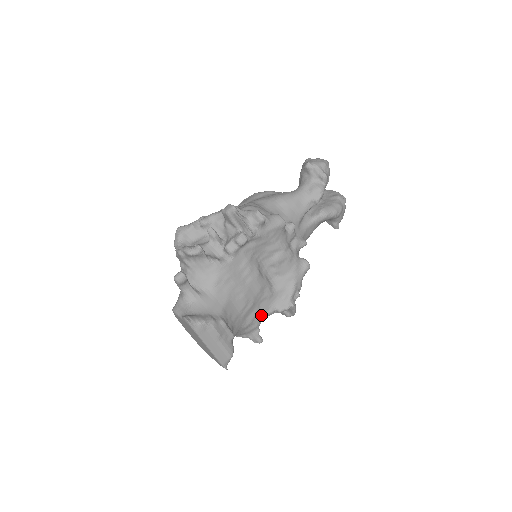
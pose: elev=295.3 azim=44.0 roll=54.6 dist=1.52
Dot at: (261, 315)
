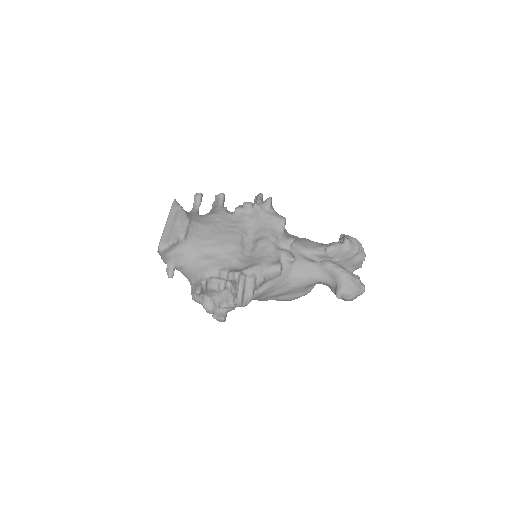
Dot at: (216, 266)
